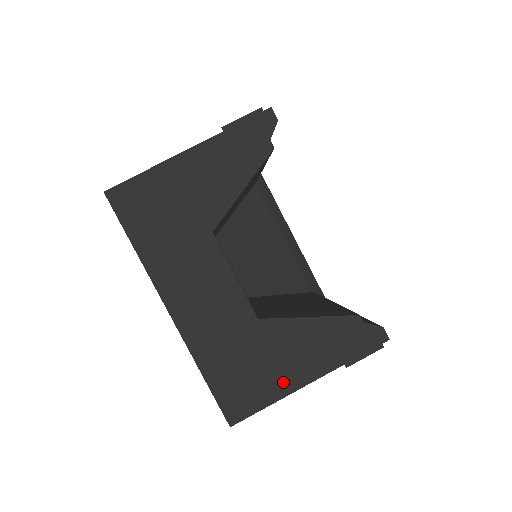
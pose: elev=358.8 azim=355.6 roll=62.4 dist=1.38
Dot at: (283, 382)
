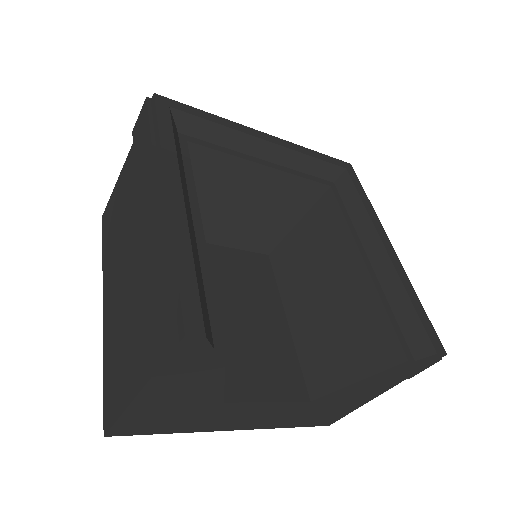
Dot at: (356, 404)
